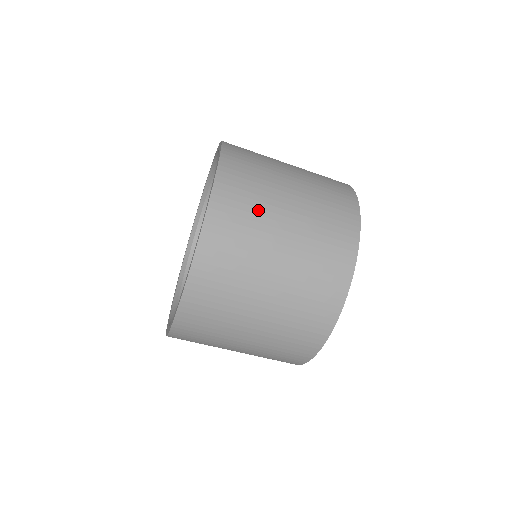
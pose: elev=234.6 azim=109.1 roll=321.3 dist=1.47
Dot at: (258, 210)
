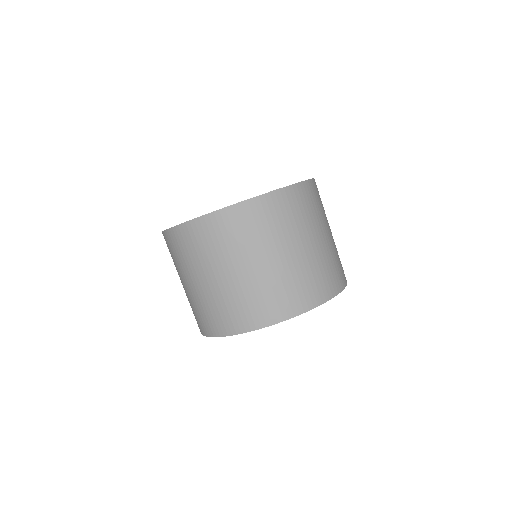
Dot at: occluded
